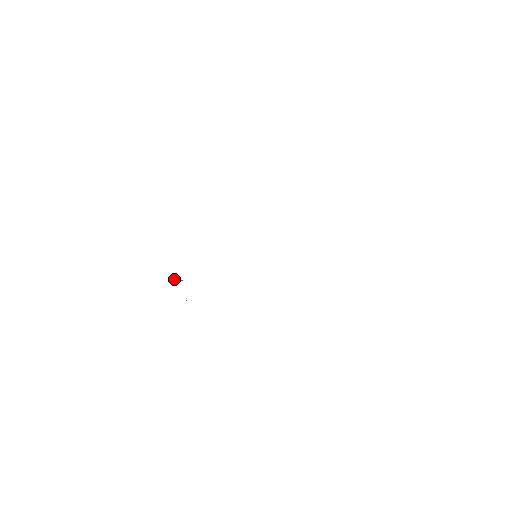
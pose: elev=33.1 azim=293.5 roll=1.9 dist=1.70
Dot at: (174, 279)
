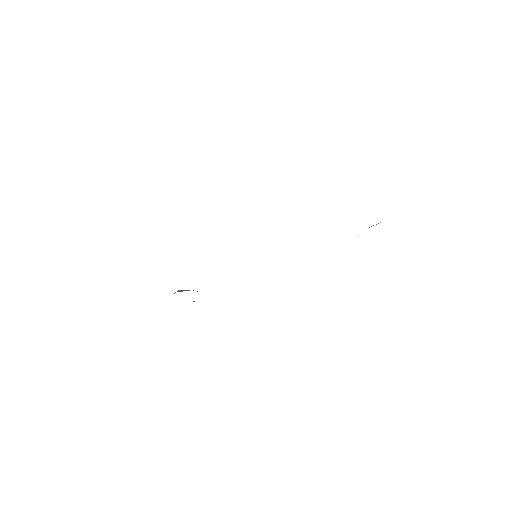
Dot at: (177, 291)
